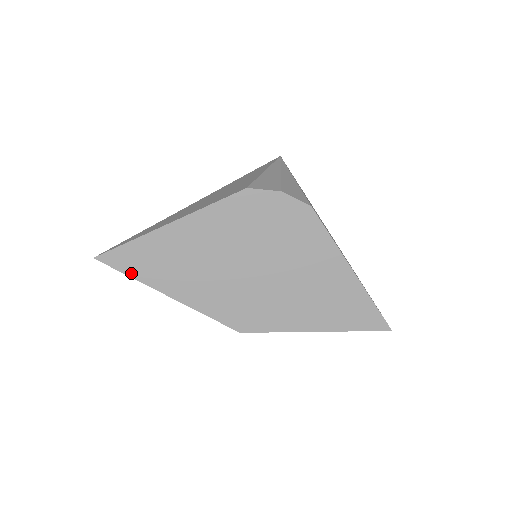
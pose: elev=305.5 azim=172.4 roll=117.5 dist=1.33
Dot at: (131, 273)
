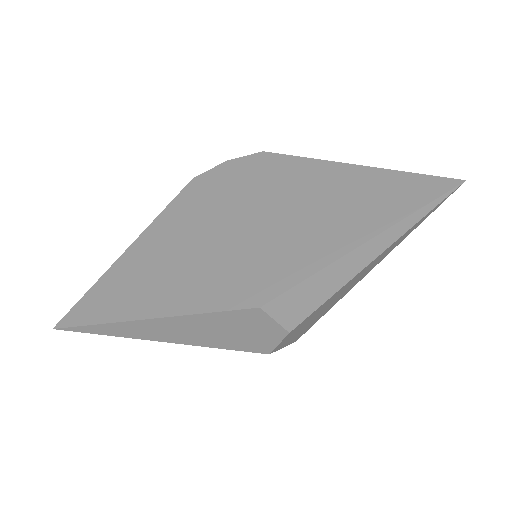
Dot at: (97, 320)
